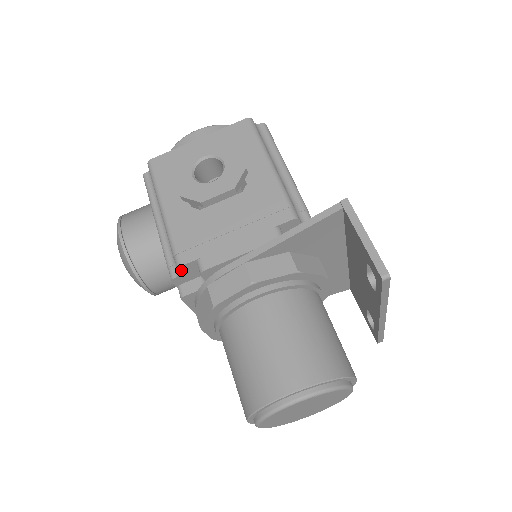
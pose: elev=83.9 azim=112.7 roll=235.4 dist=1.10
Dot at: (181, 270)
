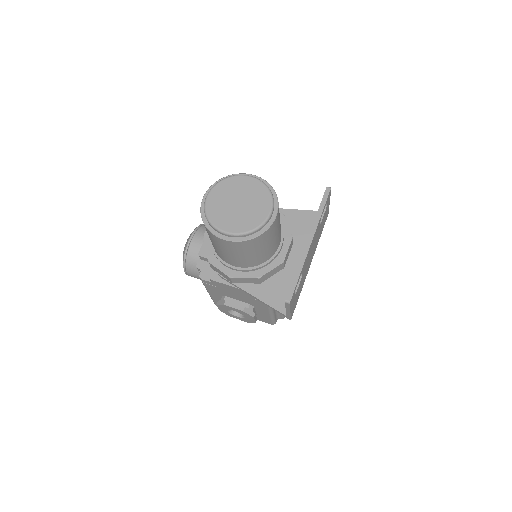
Dot at: occluded
